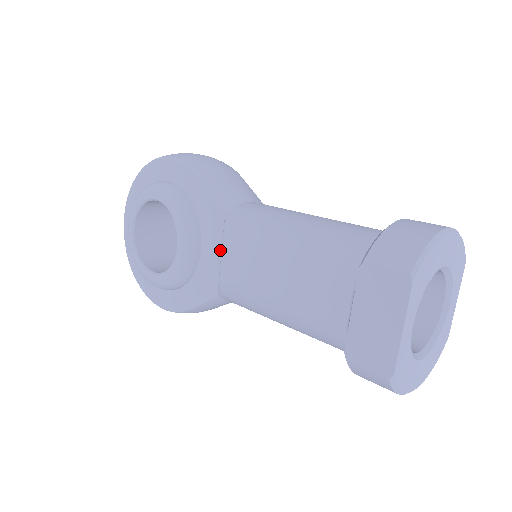
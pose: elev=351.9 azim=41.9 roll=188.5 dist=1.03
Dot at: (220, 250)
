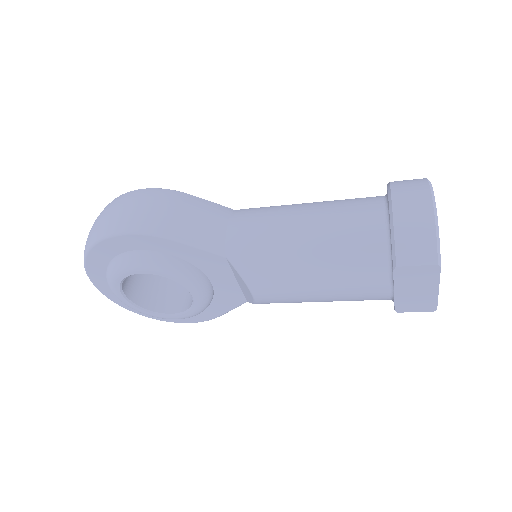
Dot at: (234, 278)
